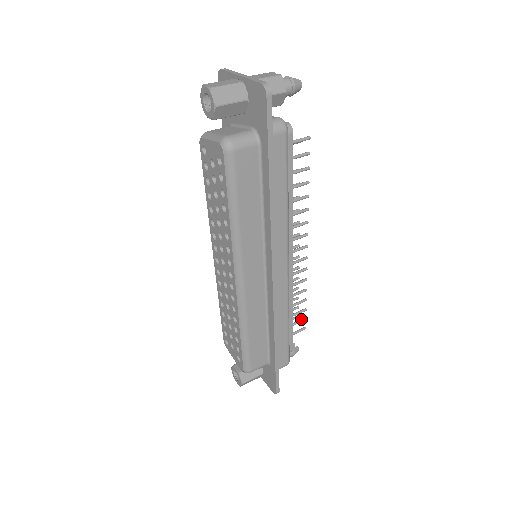
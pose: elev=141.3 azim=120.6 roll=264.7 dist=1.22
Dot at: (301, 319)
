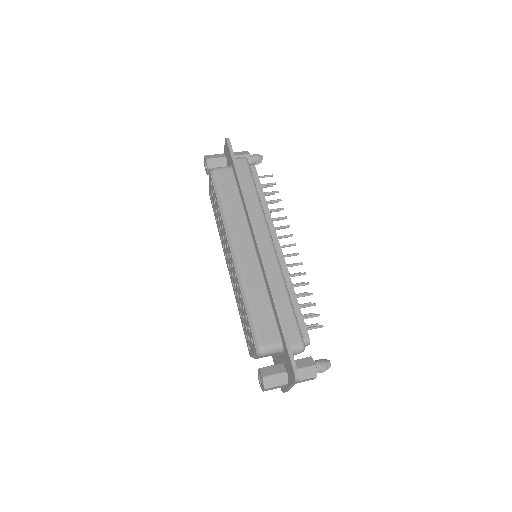
Dot at: (314, 315)
